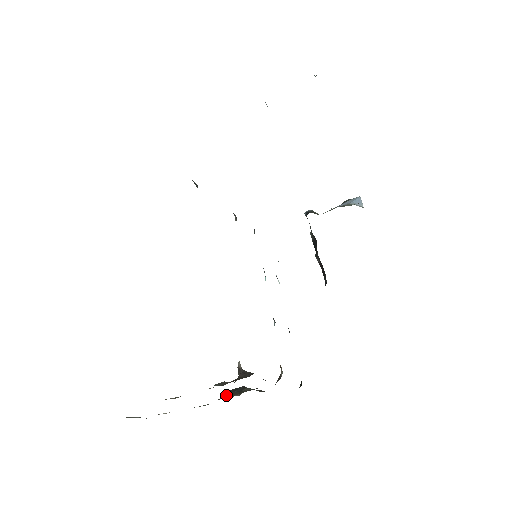
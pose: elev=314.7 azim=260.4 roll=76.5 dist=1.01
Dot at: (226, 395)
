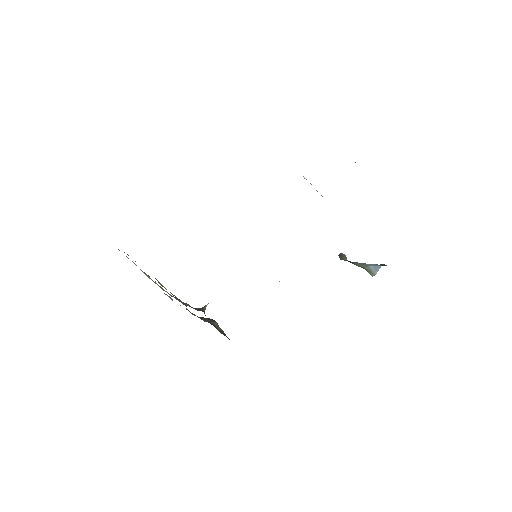
Dot at: (204, 318)
